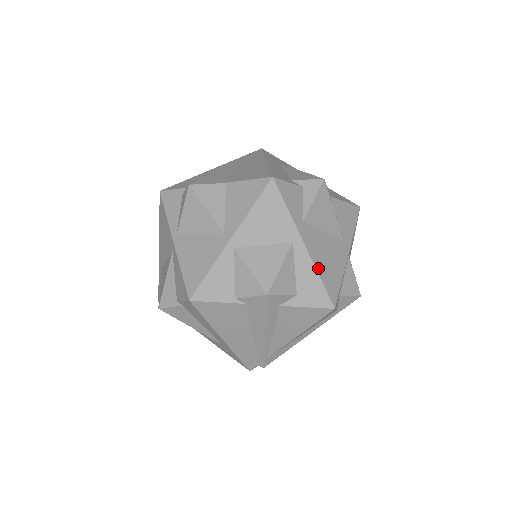
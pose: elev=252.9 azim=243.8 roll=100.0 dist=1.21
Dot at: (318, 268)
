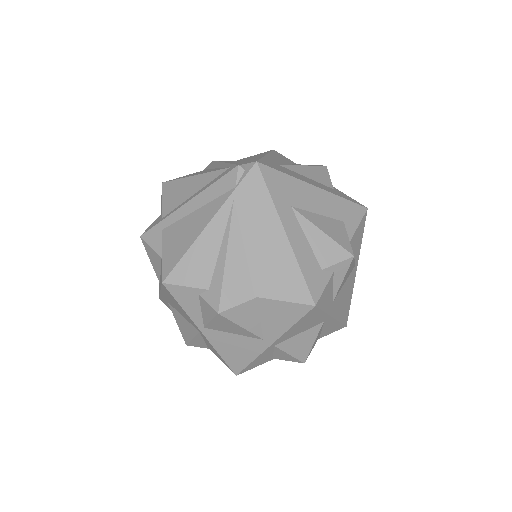
Dot at: (340, 318)
